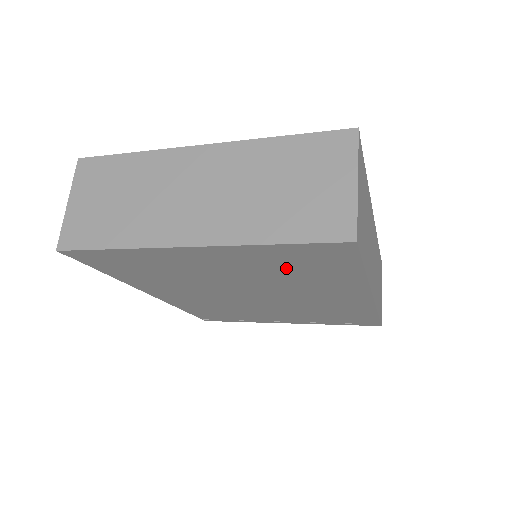
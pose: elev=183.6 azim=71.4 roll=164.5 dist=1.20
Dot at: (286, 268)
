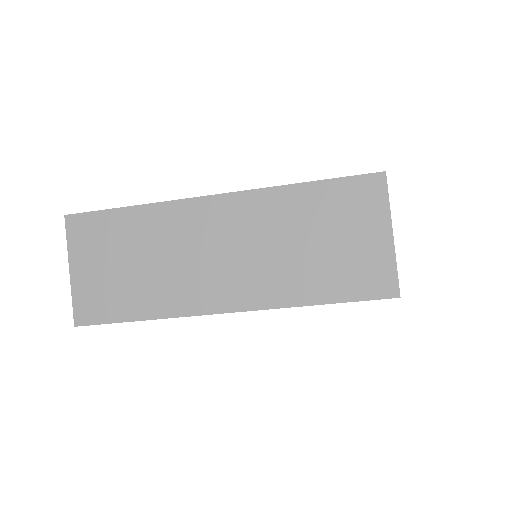
Dot at: occluded
